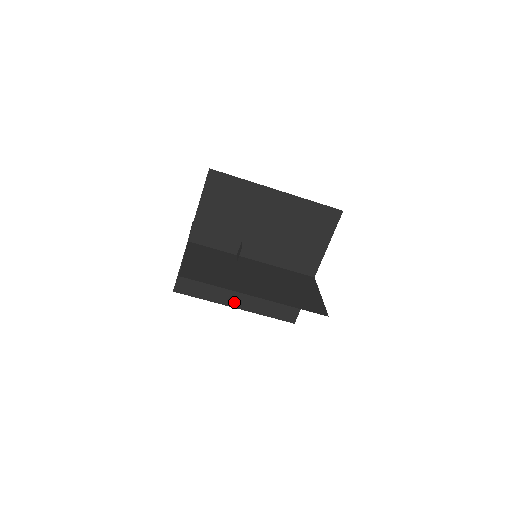
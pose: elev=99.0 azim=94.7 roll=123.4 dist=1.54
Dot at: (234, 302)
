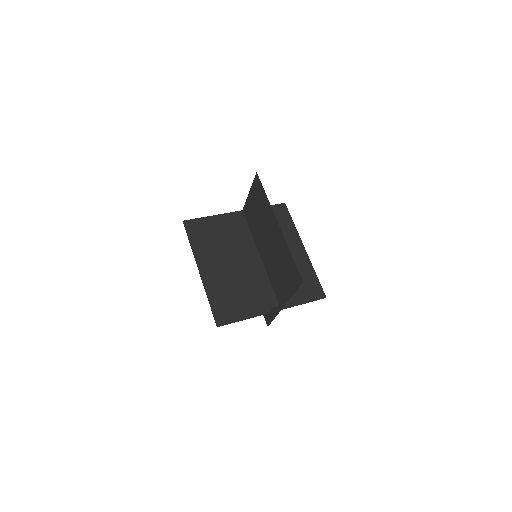
Dot at: (204, 268)
